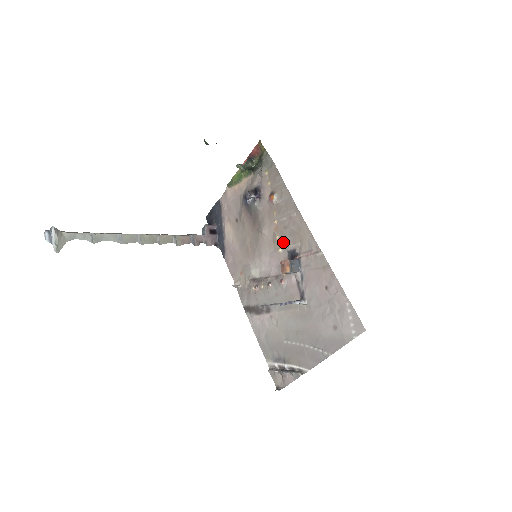
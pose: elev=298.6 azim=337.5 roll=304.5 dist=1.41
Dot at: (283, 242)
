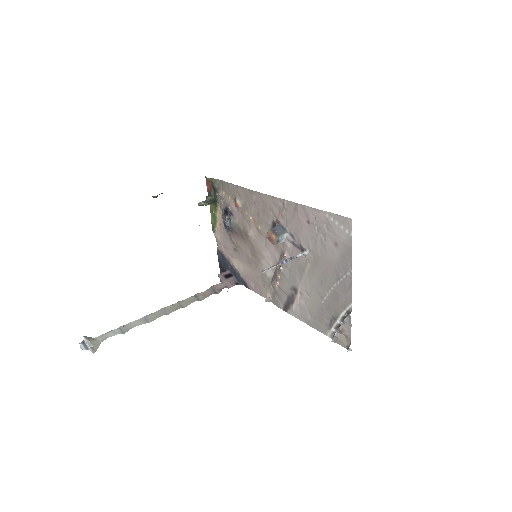
Dot at: (264, 226)
